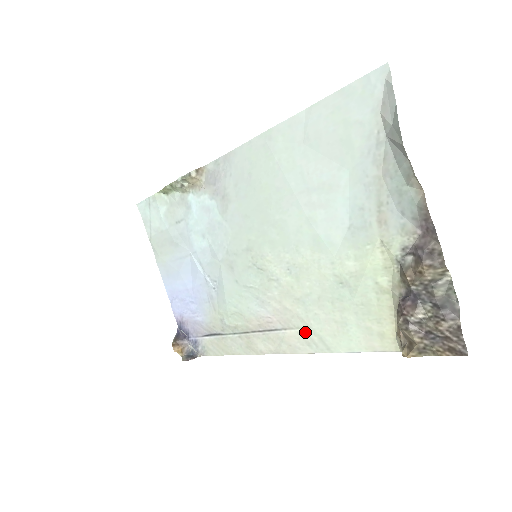
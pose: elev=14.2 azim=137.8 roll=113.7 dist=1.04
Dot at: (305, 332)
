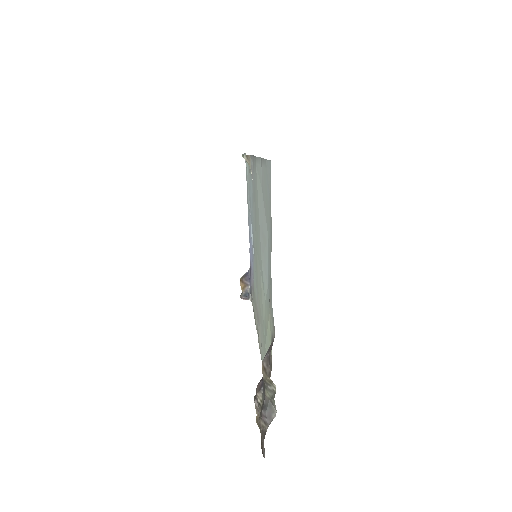
Dot at: occluded
